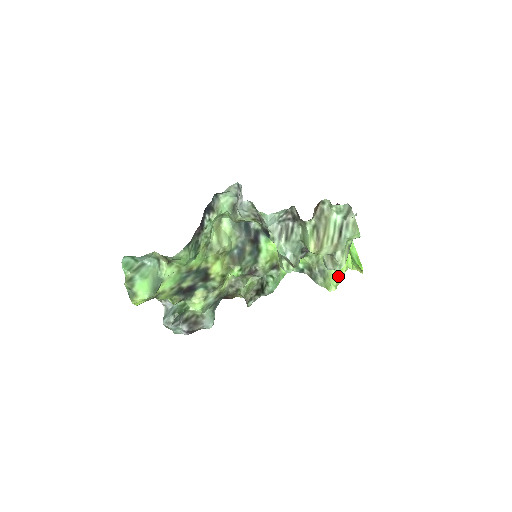
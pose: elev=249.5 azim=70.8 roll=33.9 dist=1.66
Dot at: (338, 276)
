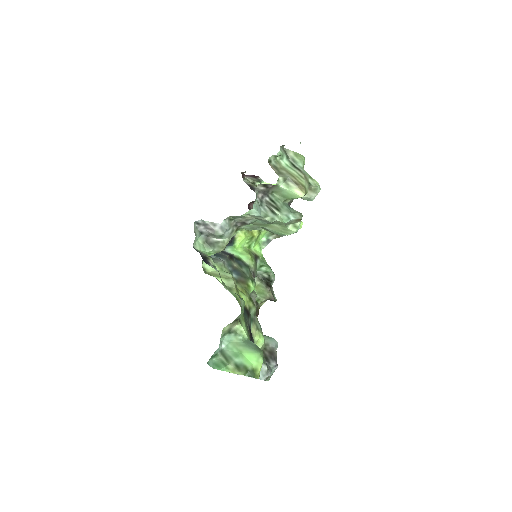
Dot at: occluded
